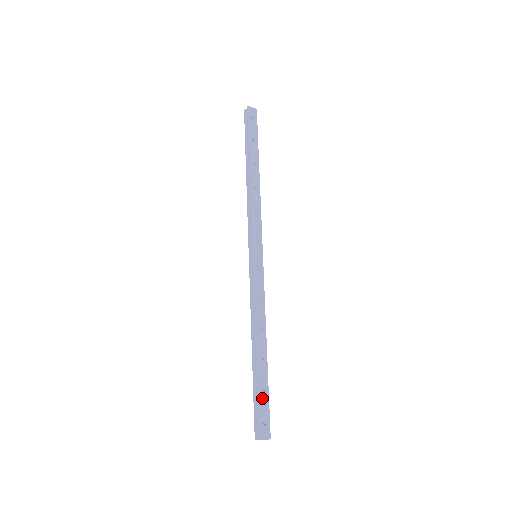
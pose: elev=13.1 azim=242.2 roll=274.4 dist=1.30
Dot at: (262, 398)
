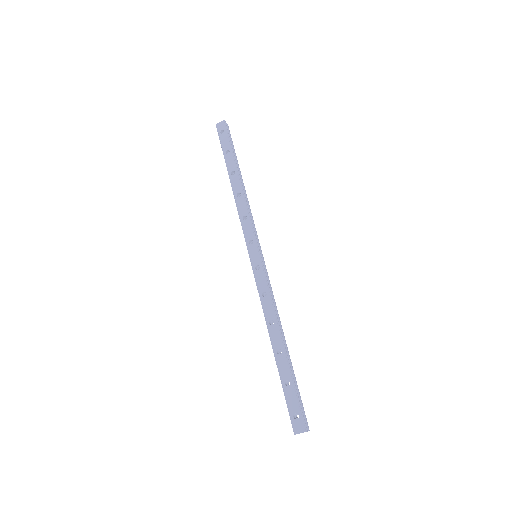
Dot at: (288, 392)
